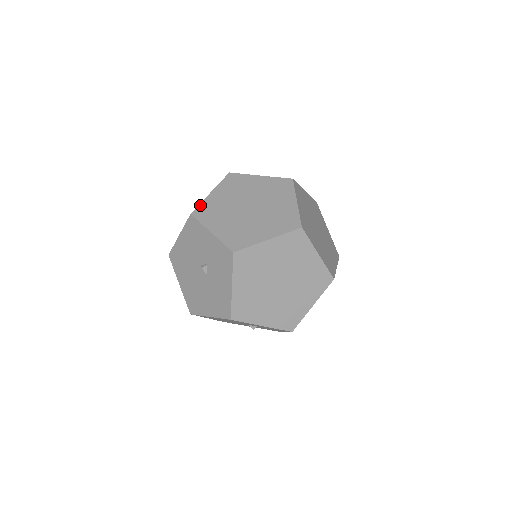
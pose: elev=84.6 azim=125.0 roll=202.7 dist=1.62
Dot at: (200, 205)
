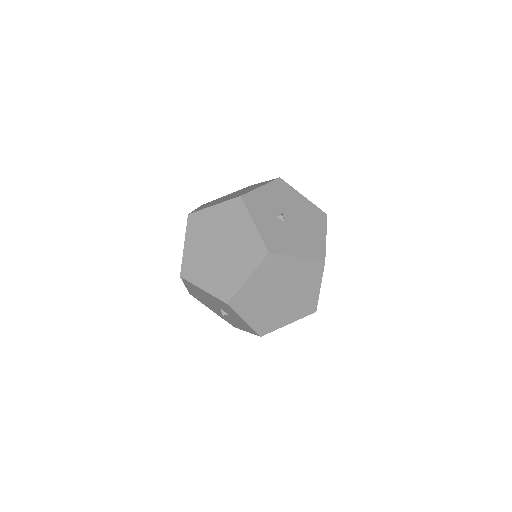
Dot at: (237, 295)
